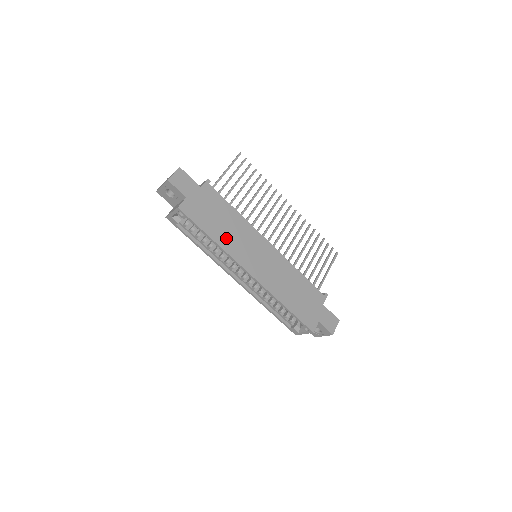
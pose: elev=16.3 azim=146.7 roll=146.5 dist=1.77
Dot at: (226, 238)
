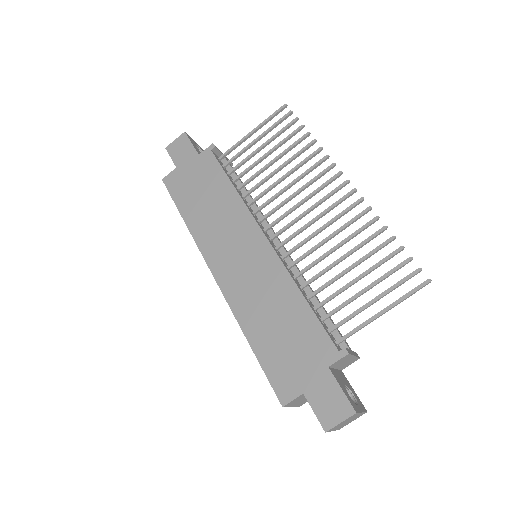
Dot at: (202, 221)
